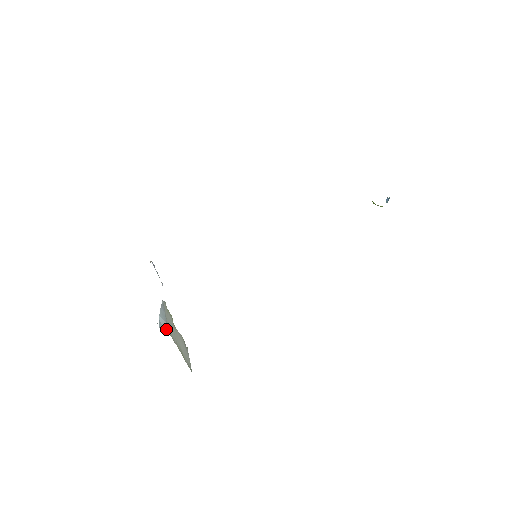
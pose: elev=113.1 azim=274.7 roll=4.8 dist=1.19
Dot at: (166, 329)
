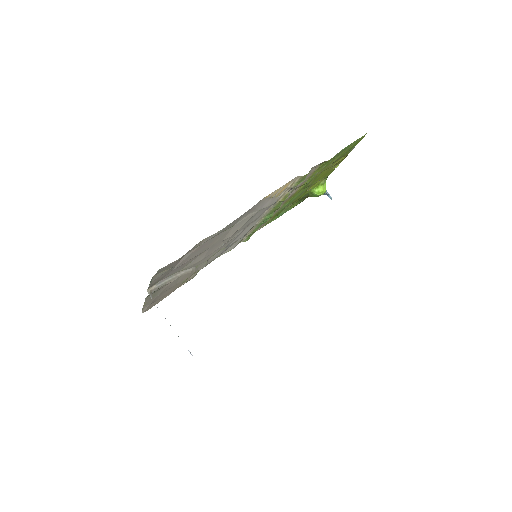
Dot at: occluded
